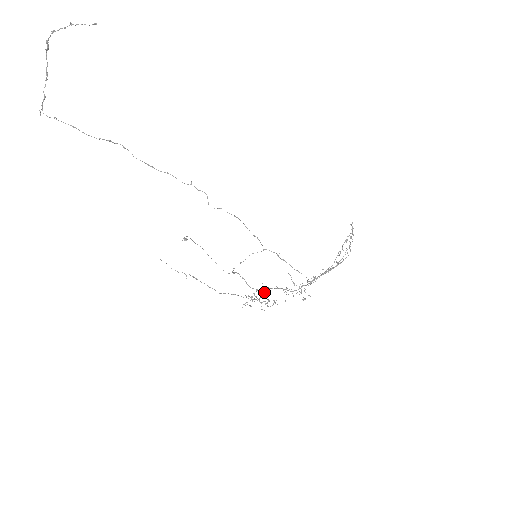
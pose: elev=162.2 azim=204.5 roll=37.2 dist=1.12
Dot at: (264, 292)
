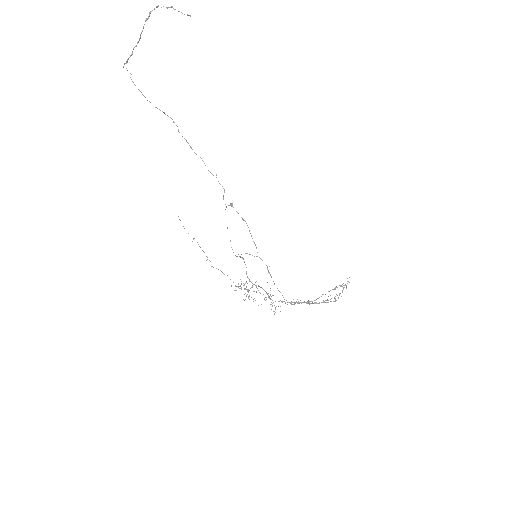
Dot at: occluded
